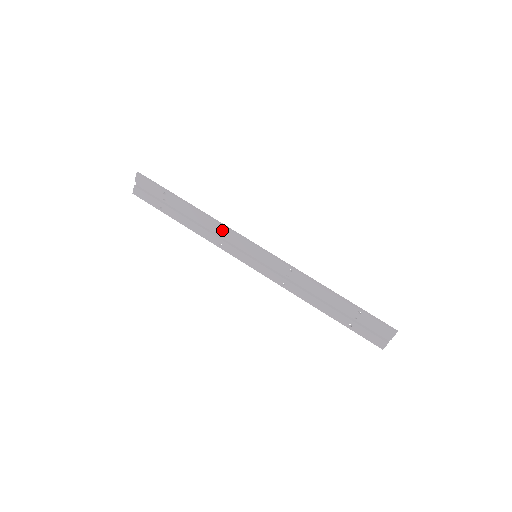
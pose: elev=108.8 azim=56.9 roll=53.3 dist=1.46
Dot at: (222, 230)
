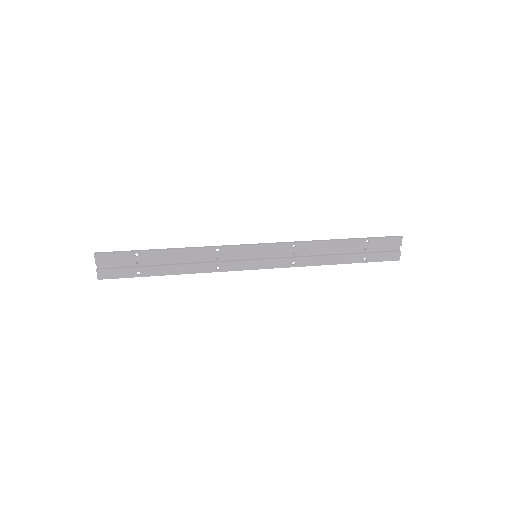
Dot at: (213, 252)
